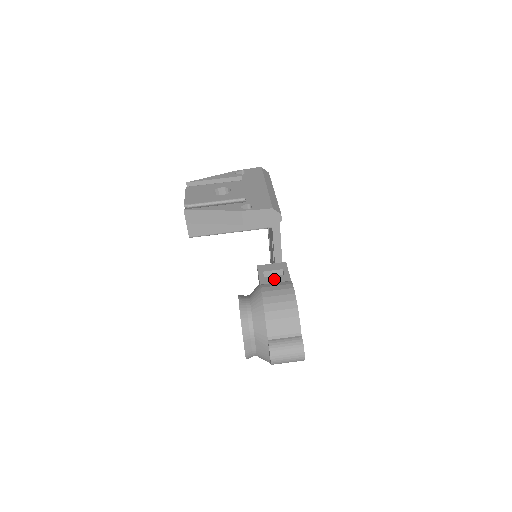
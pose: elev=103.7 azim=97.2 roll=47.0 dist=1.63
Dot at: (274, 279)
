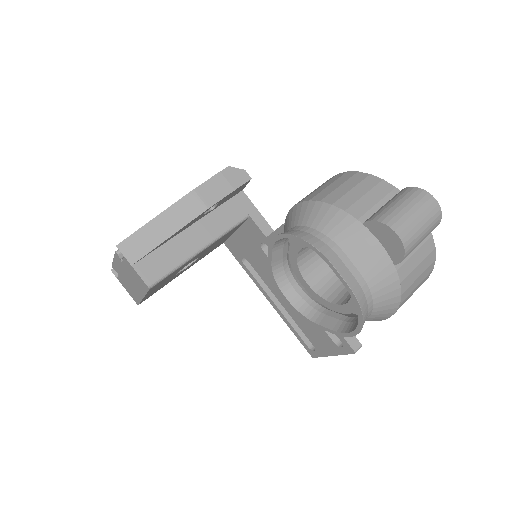
Dot at: occluded
